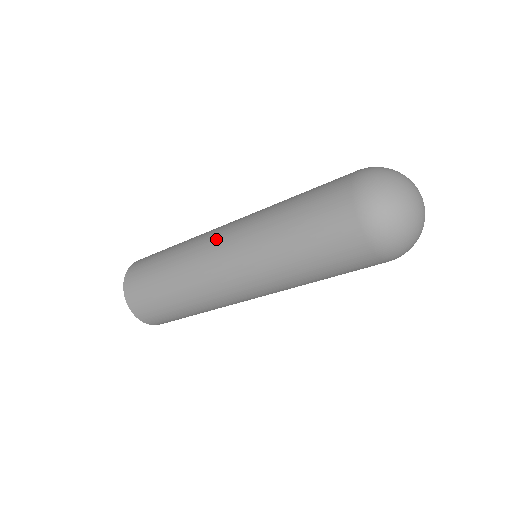
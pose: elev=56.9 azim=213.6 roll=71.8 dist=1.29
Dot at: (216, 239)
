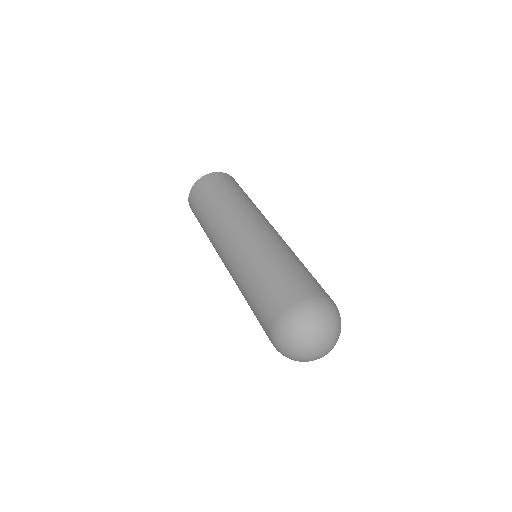
Dot at: (234, 231)
